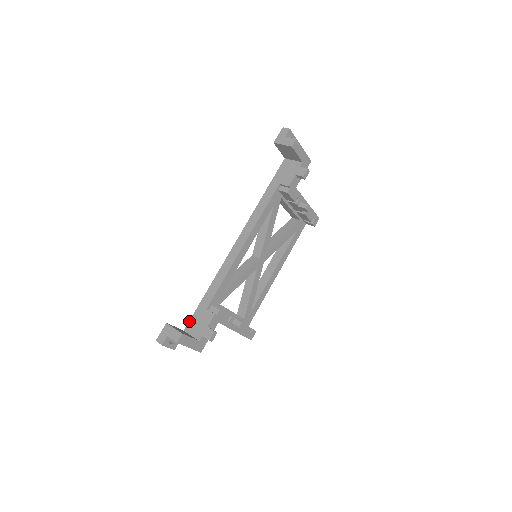
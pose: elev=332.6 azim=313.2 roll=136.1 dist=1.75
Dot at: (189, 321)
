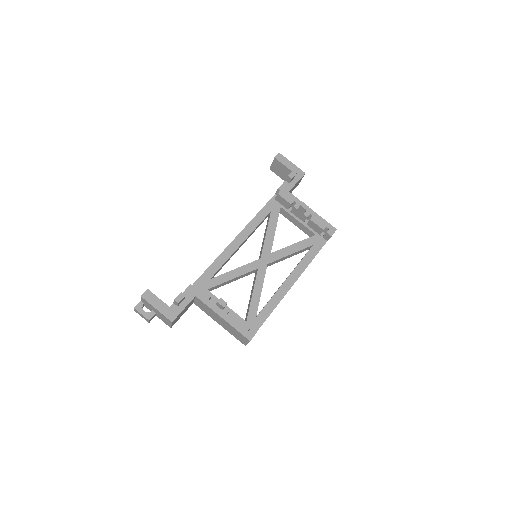
Dot at: occluded
